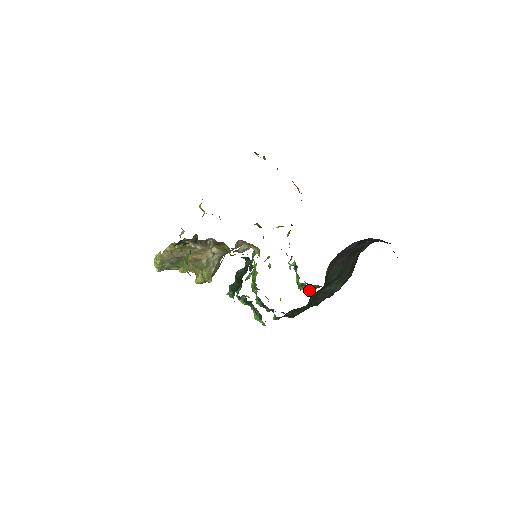
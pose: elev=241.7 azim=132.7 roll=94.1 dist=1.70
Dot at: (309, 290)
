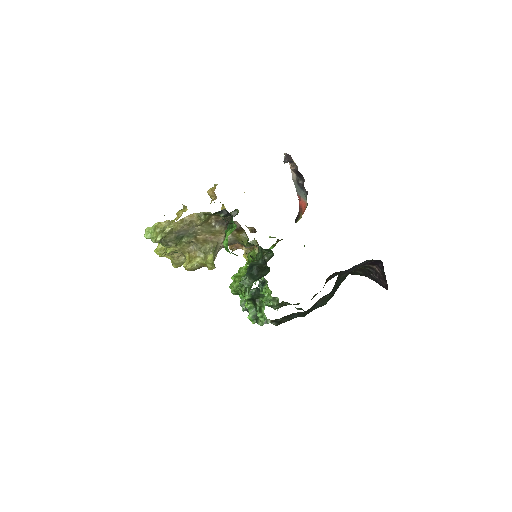
Dot at: (277, 306)
